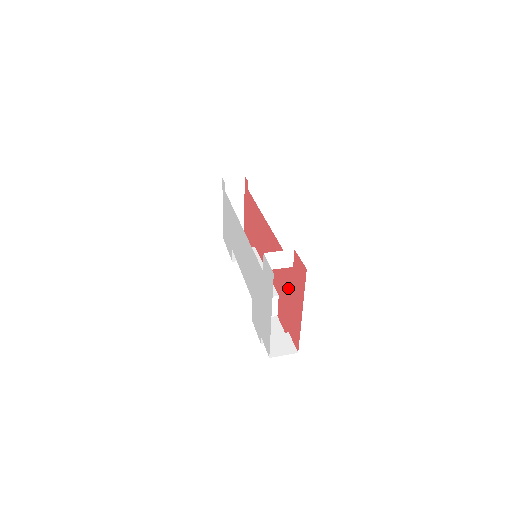
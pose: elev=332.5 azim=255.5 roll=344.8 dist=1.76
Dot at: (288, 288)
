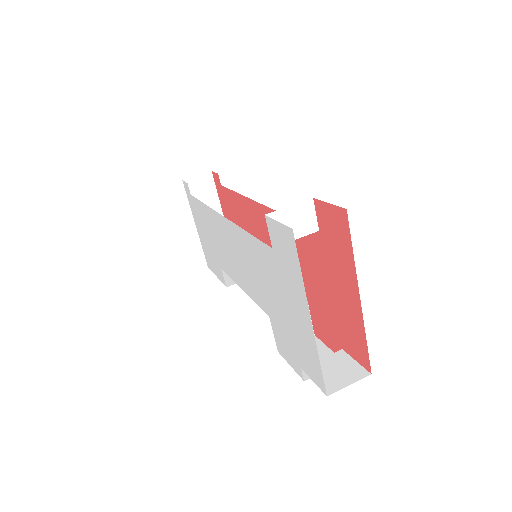
Dot at: (320, 274)
